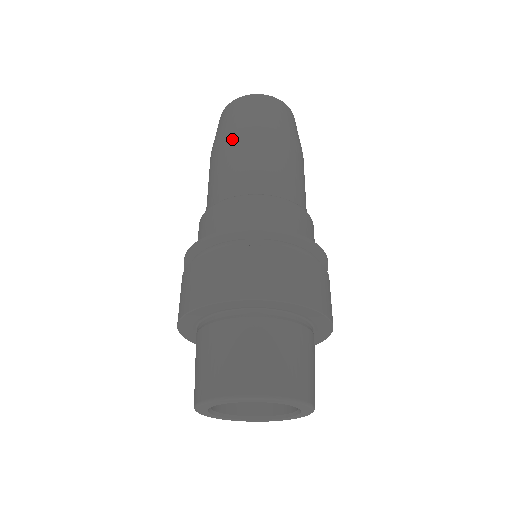
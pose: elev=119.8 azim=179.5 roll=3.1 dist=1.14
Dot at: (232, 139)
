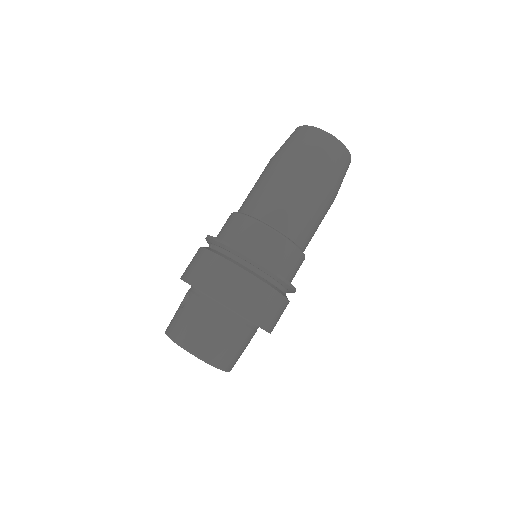
Dot at: (299, 173)
